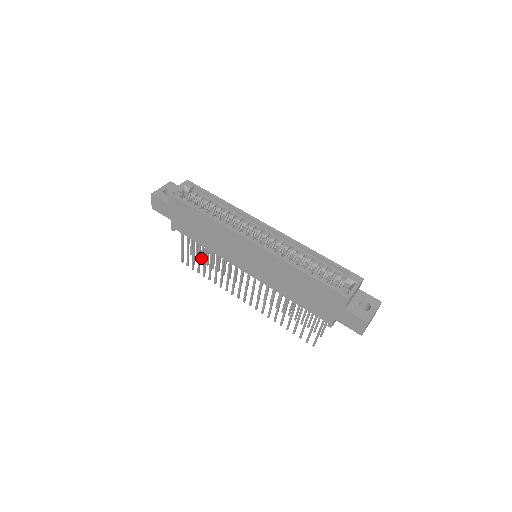
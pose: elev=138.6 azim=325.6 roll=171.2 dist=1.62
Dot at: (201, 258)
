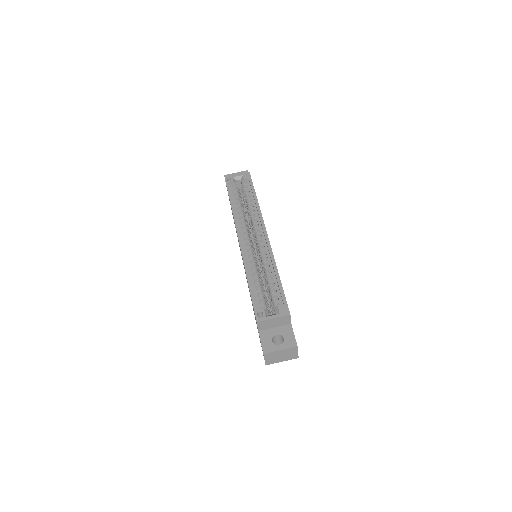
Dot at: occluded
